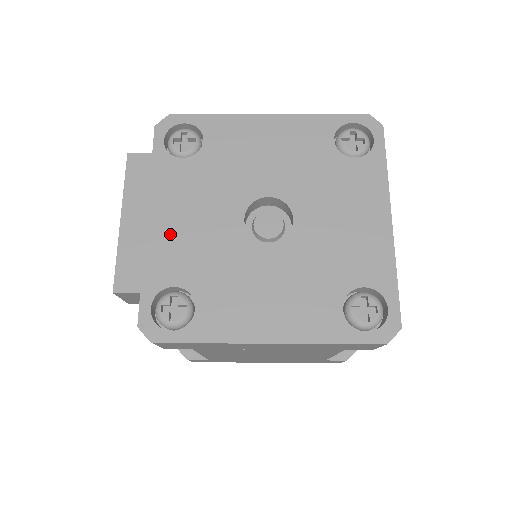
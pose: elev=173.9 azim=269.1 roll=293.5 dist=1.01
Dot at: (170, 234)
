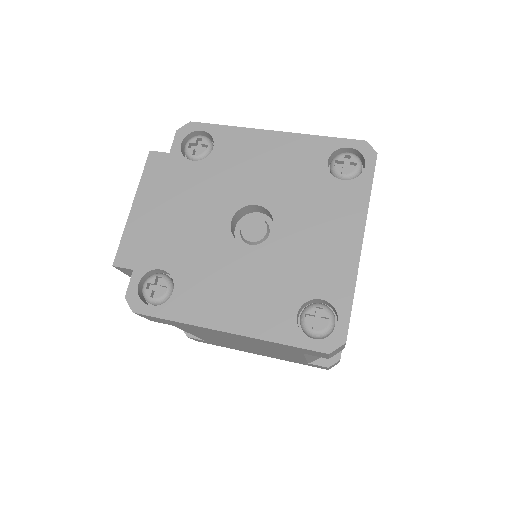
Dot at: (168, 225)
